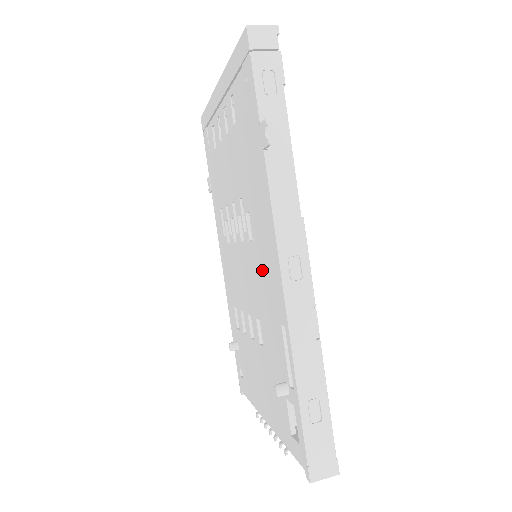
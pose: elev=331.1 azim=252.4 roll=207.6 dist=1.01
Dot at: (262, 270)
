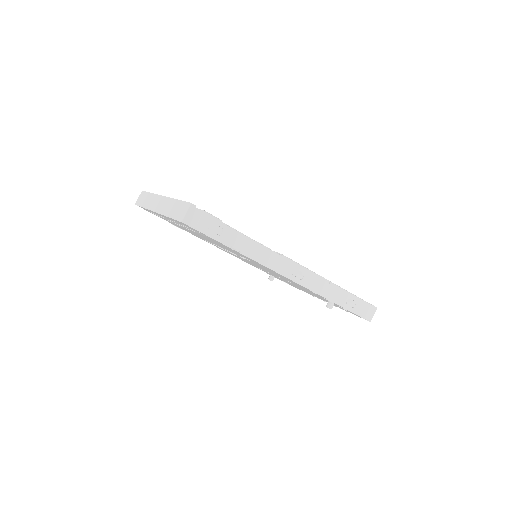
Dot at: occluded
